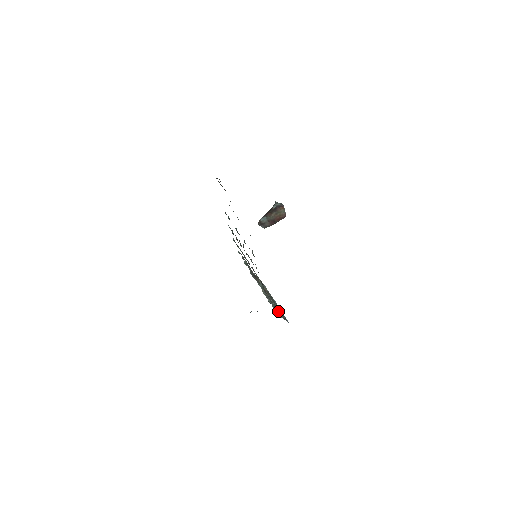
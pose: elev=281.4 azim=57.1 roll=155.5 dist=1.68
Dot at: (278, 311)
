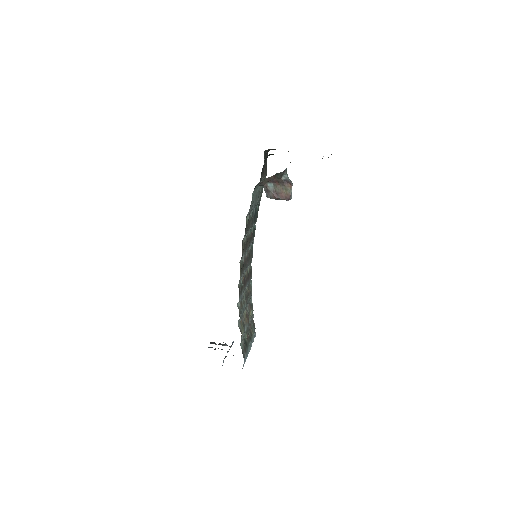
Dot at: (241, 330)
